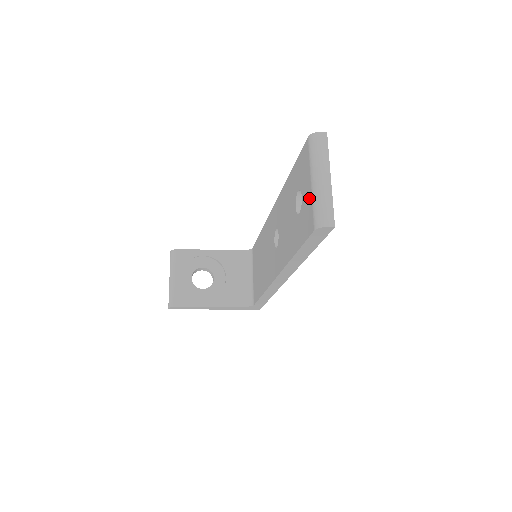
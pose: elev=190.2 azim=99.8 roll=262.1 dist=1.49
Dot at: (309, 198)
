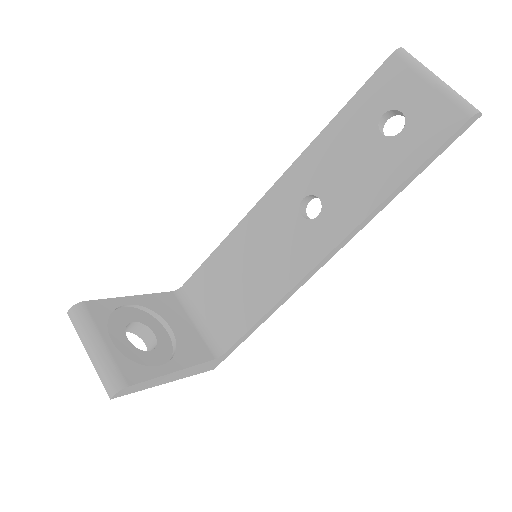
Dot at: (433, 99)
